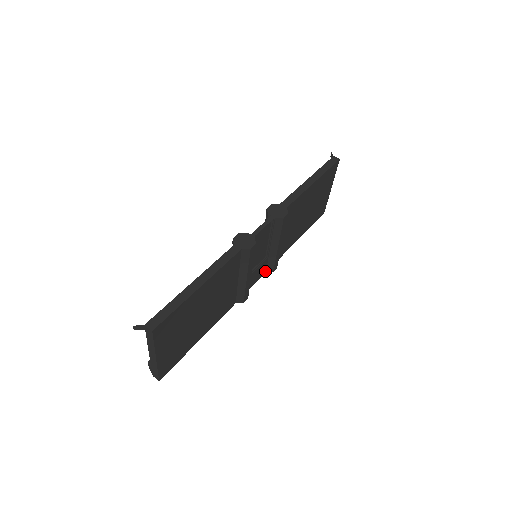
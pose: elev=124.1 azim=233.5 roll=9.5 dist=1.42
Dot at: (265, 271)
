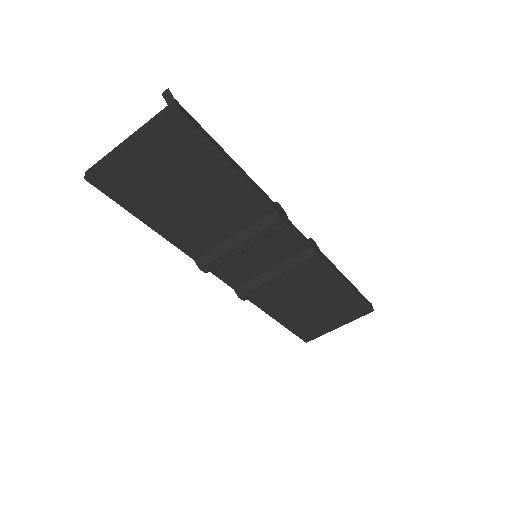
Dot at: (236, 287)
